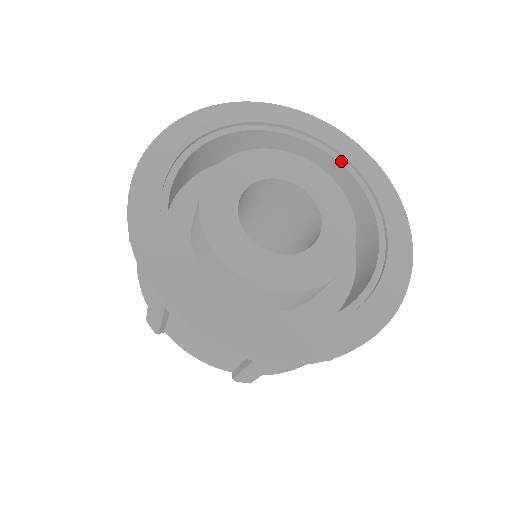
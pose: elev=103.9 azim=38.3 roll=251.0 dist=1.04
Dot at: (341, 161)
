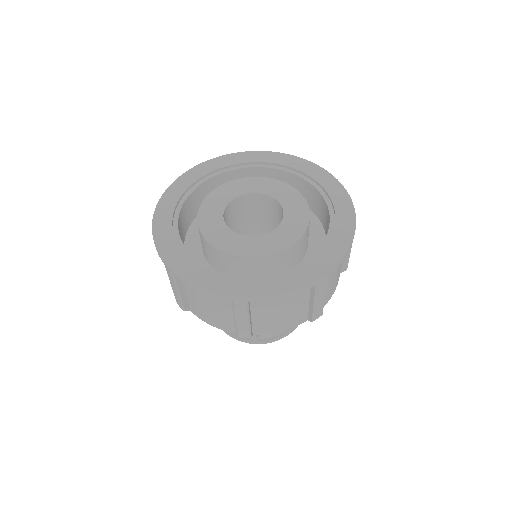
Dot at: (251, 166)
